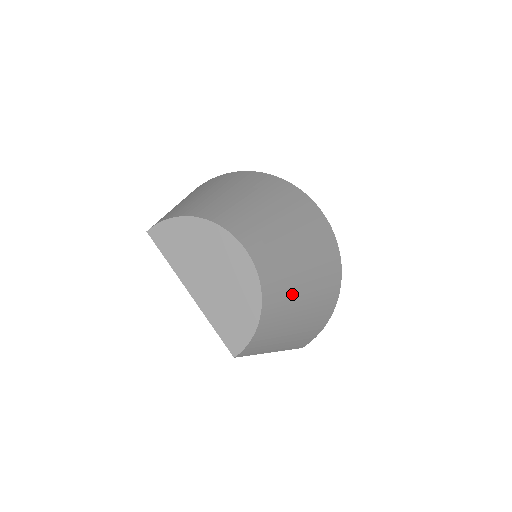
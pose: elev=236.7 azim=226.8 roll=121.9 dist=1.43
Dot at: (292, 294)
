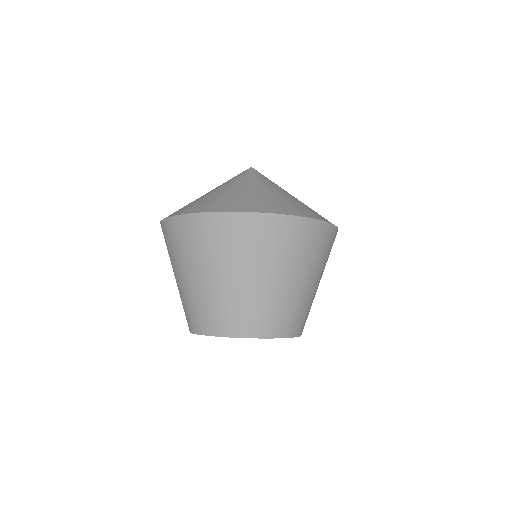
Dot at: (306, 301)
